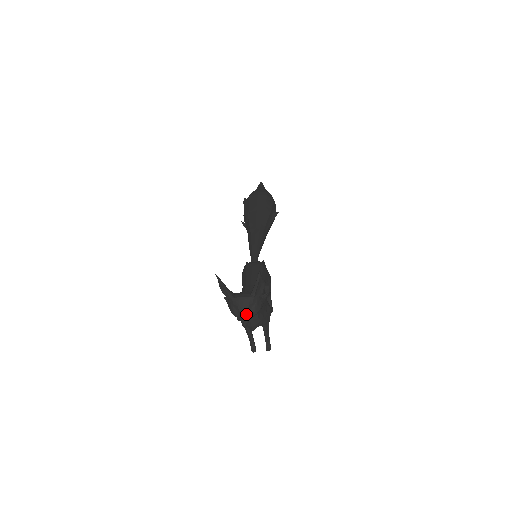
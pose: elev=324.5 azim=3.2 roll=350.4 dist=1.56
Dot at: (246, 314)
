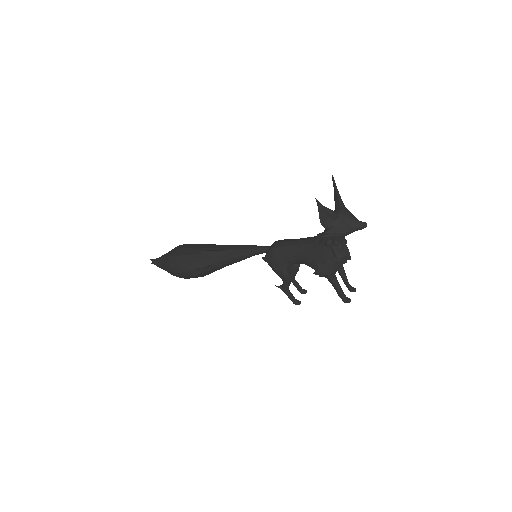
Dot at: (356, 219)
